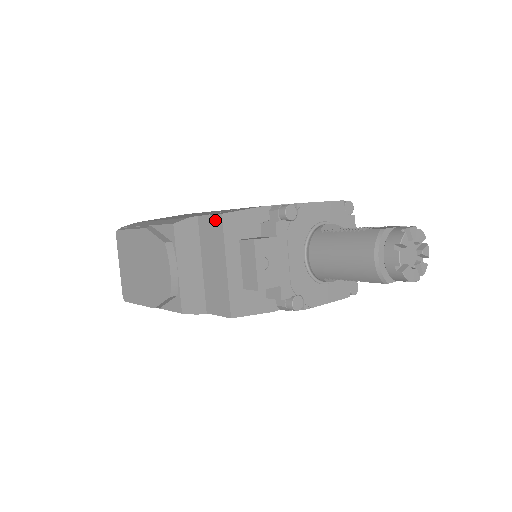
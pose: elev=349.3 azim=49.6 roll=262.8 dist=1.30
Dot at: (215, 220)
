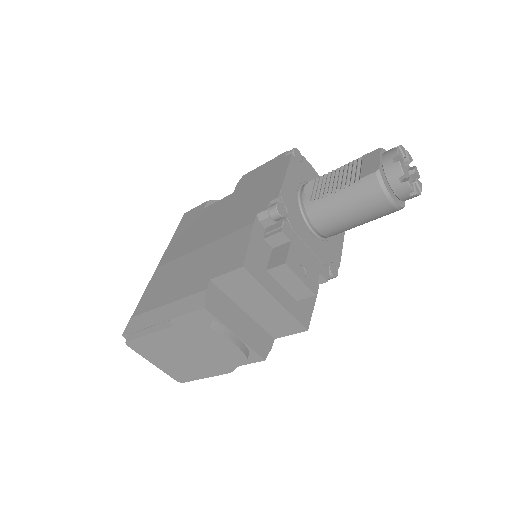
Dot at: (237, 274)
